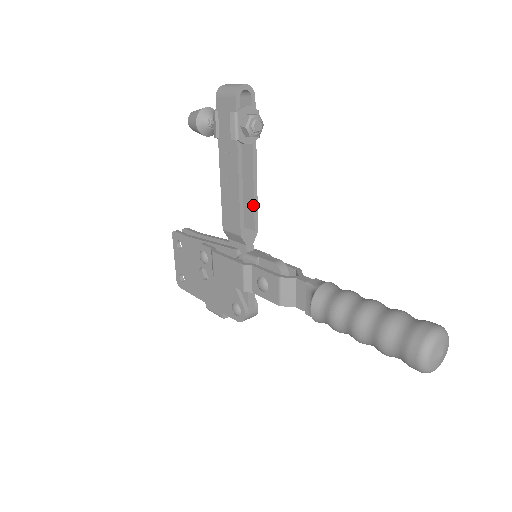
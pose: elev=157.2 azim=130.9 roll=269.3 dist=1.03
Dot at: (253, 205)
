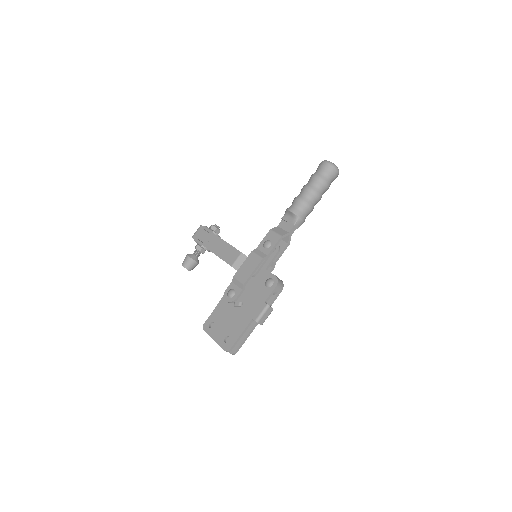
Dot at: occluded
